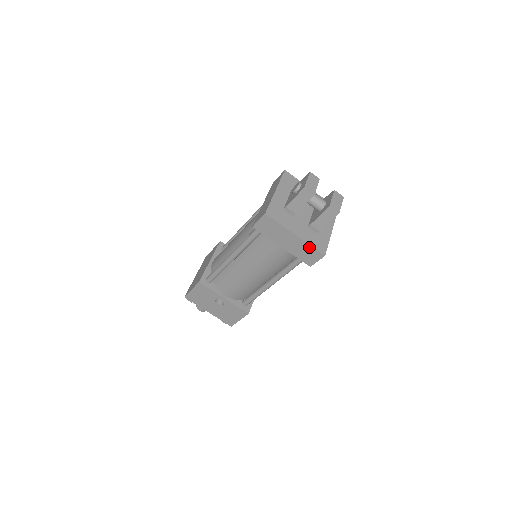
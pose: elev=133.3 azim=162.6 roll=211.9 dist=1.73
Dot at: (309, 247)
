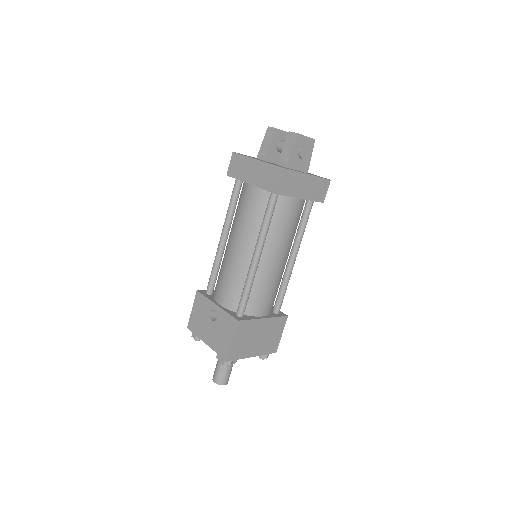
Dot at: (268, 166)
